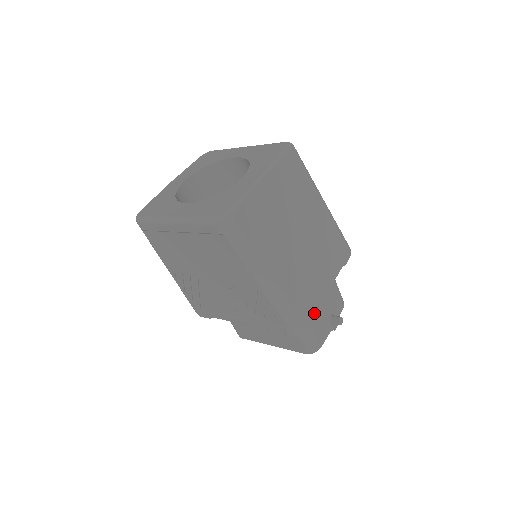
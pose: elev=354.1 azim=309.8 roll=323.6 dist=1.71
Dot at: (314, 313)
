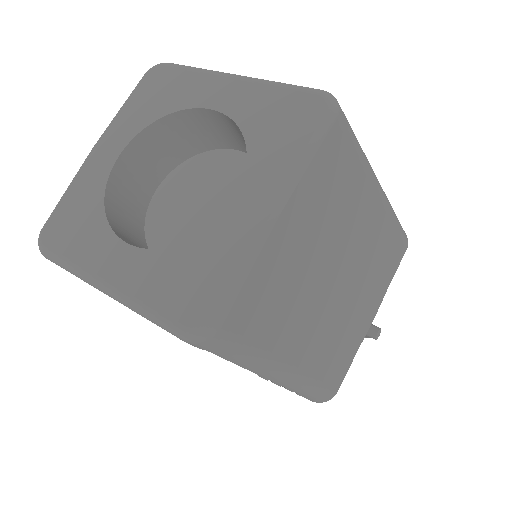
Dot at: occluded
